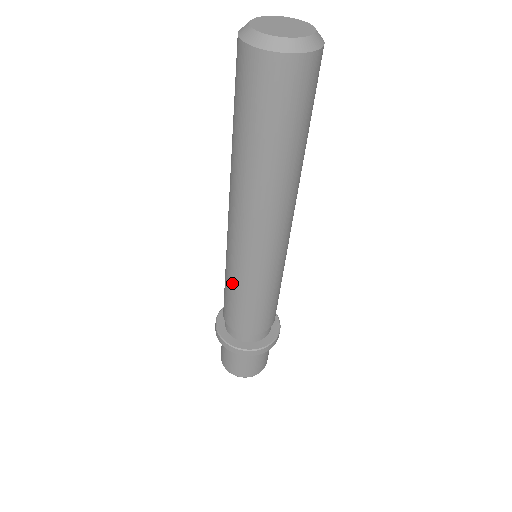
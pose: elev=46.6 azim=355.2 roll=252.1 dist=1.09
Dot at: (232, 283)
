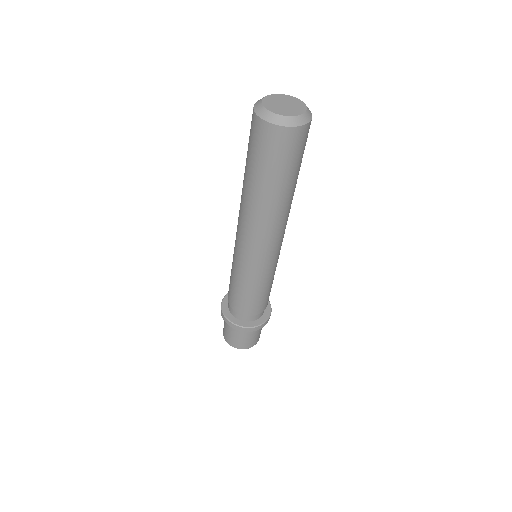
Dot at: (243, 280)
